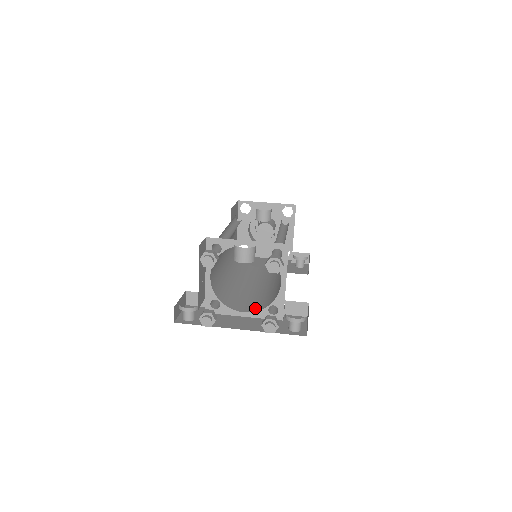
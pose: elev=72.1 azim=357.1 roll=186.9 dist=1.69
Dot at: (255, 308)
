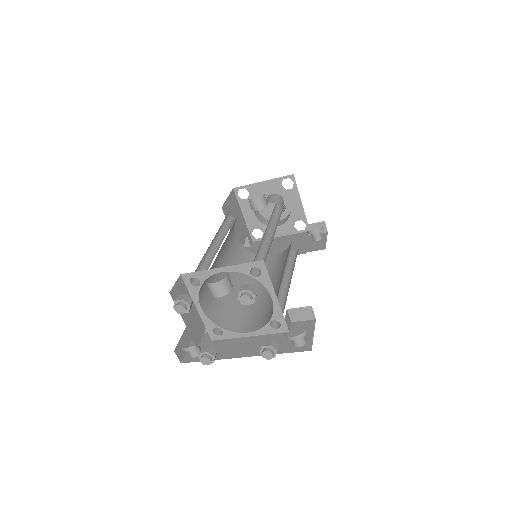
Dot at: (259, 324)
